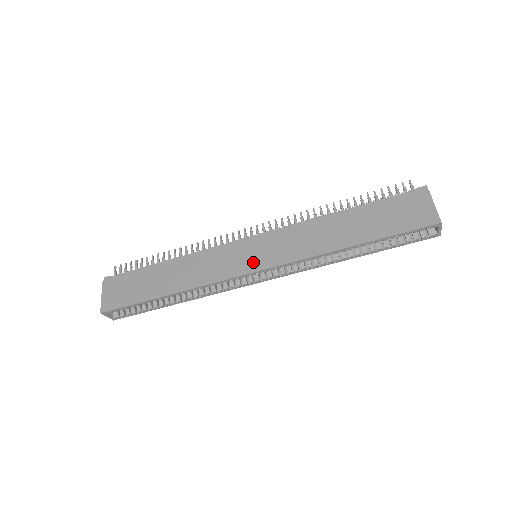
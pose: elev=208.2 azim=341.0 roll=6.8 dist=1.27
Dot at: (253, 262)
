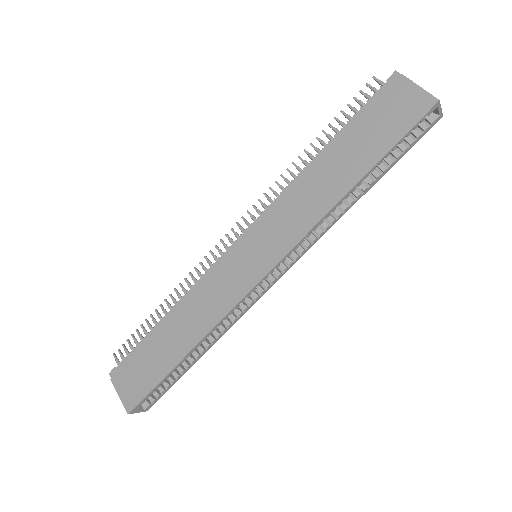
Dot at: (258, 265)
